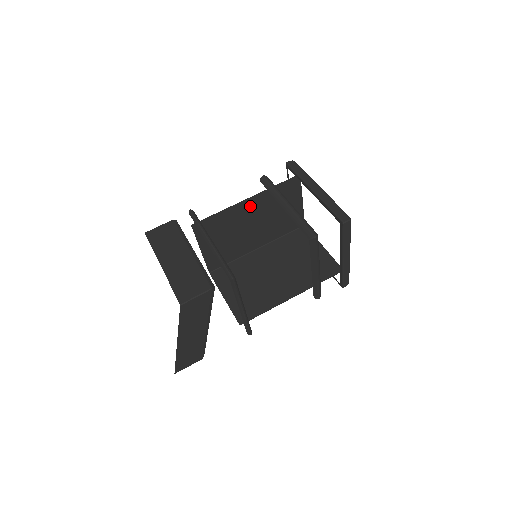
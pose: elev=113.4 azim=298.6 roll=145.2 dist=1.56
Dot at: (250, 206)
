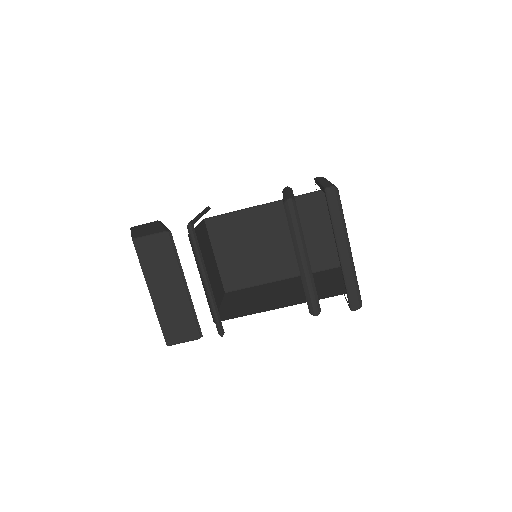
Dot at: occluded
